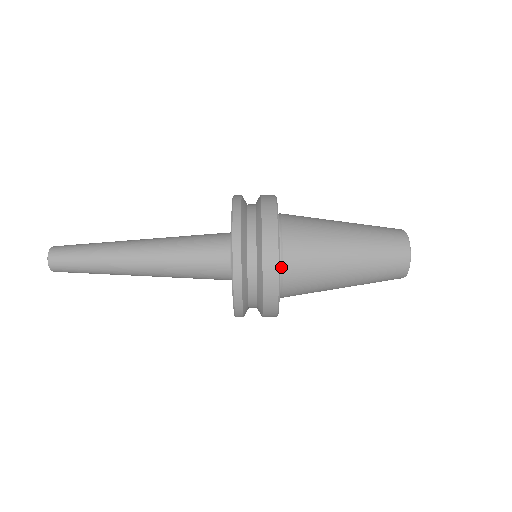
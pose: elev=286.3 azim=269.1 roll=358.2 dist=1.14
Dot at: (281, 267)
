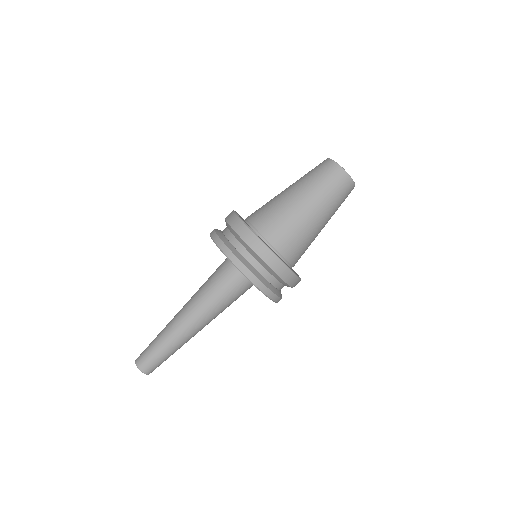
Dot at: (289, 265)
